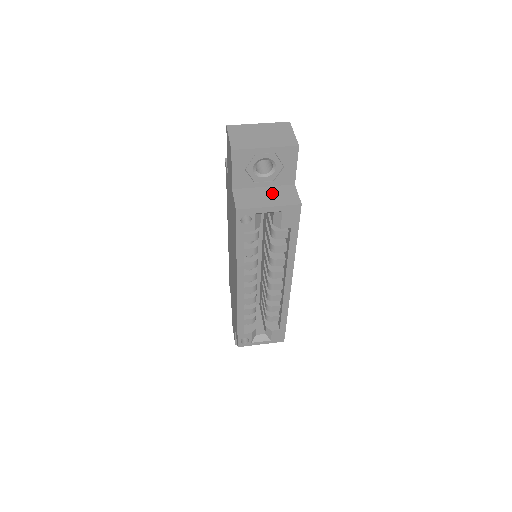
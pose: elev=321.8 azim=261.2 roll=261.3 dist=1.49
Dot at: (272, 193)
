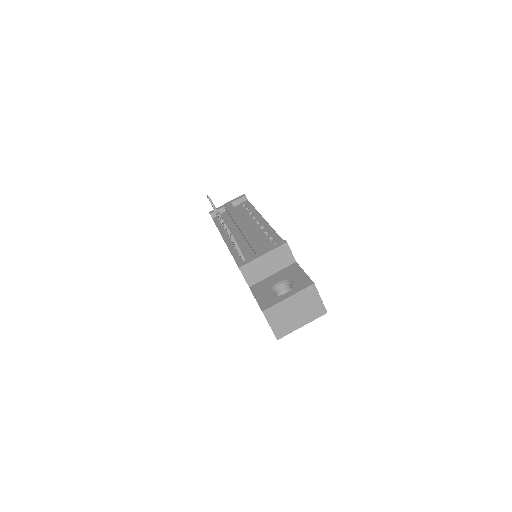
Dot at: occluded
